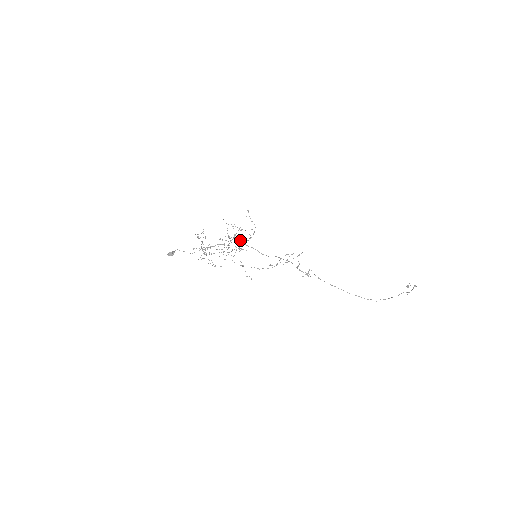
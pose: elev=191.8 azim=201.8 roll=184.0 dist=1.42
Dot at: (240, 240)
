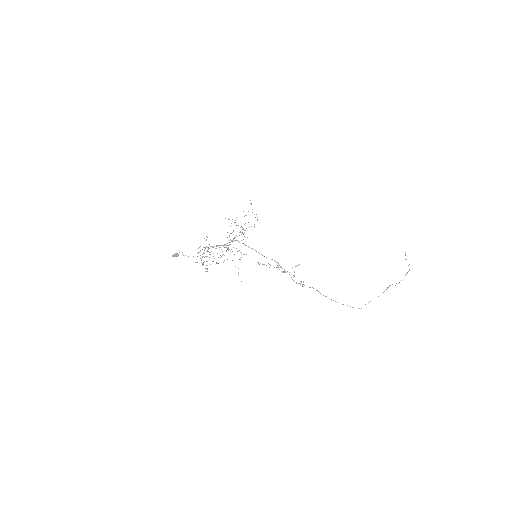
Dot at: occluded
